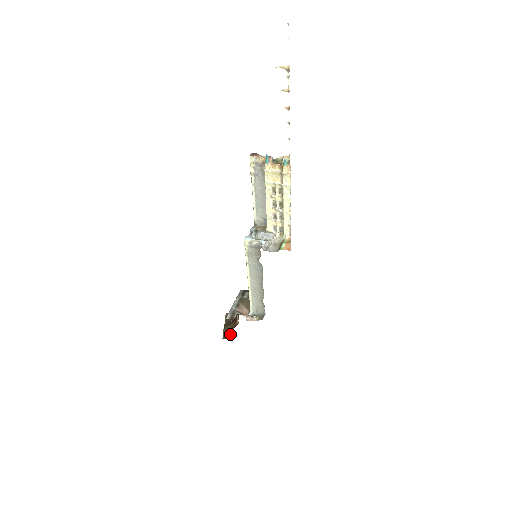
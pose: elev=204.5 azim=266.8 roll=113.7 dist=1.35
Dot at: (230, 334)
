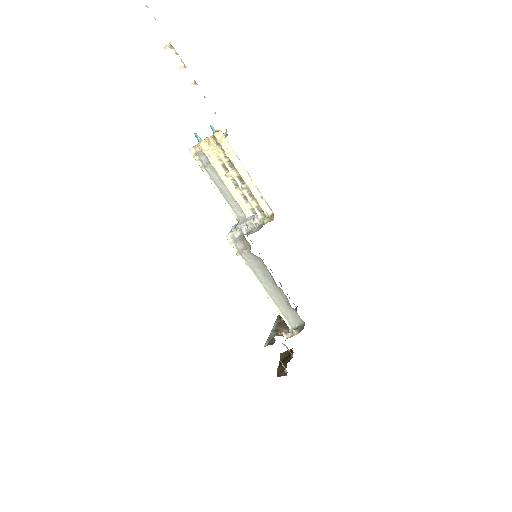
Dot at: (284, 369)
